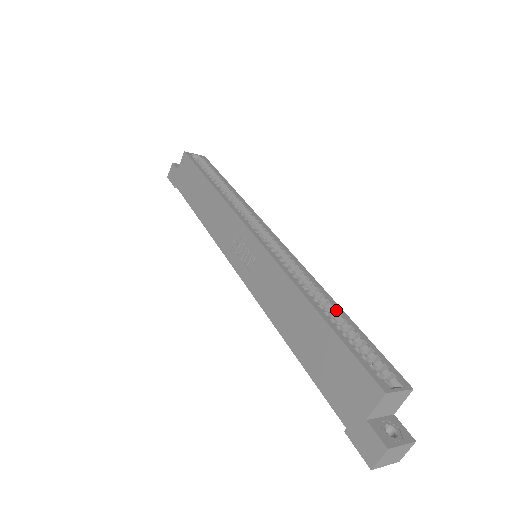
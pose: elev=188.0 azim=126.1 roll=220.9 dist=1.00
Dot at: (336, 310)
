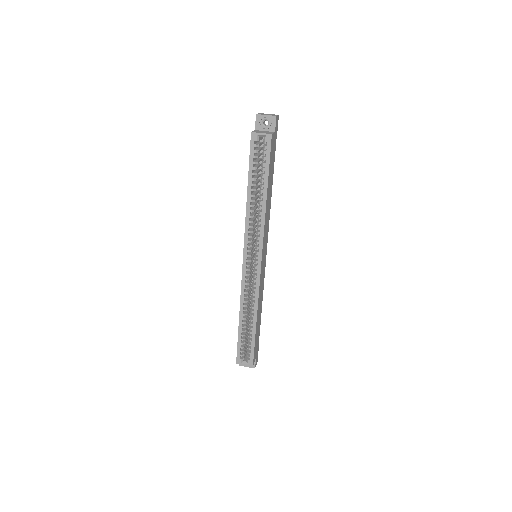
Dot at: (251, 325)
